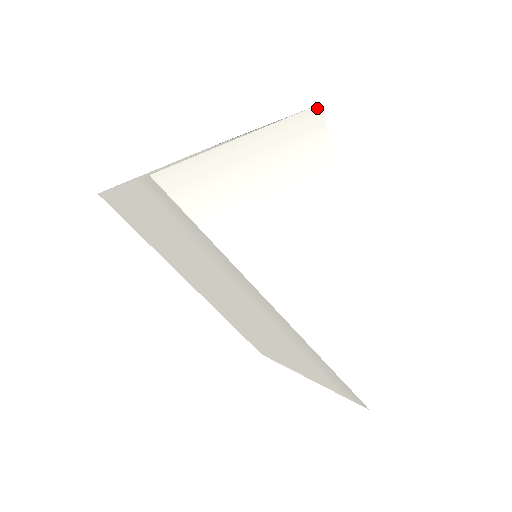
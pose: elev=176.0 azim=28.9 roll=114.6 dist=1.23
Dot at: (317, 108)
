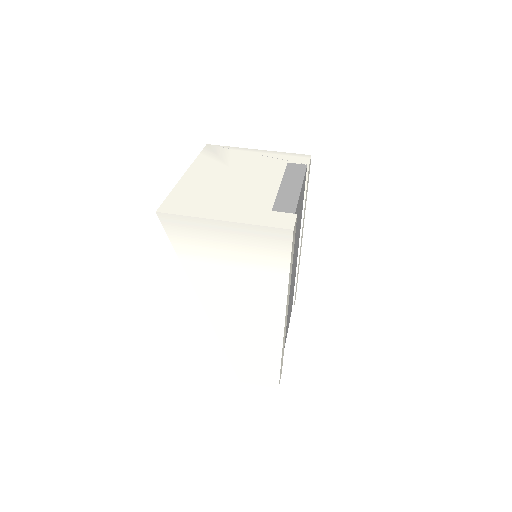
Dot at: (290, 231)
